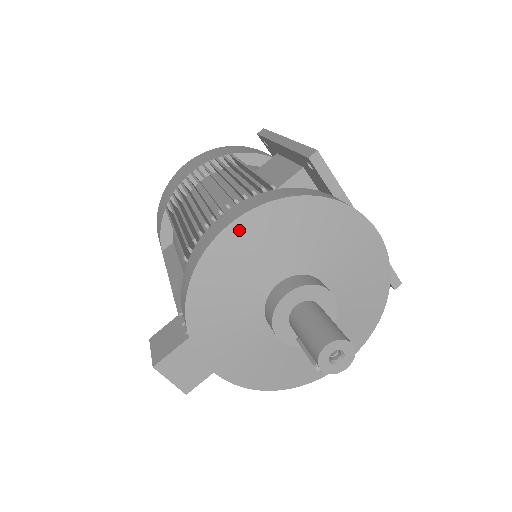
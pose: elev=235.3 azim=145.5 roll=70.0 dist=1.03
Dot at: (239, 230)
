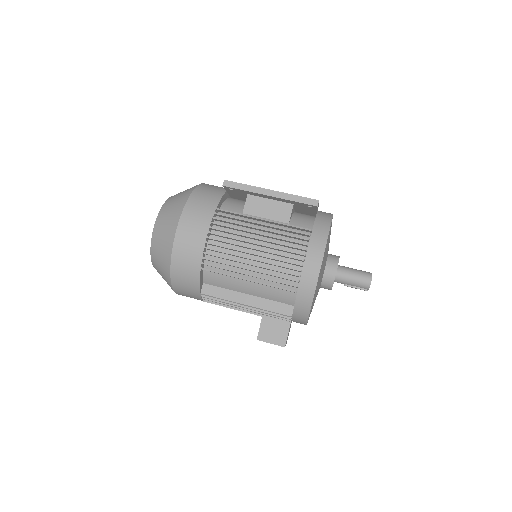
Dot at: (322, 263)
